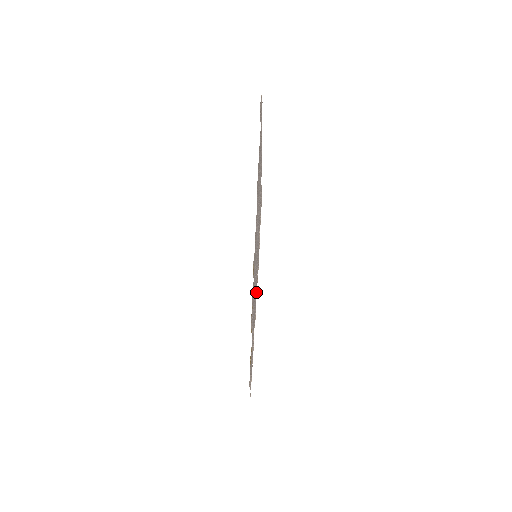
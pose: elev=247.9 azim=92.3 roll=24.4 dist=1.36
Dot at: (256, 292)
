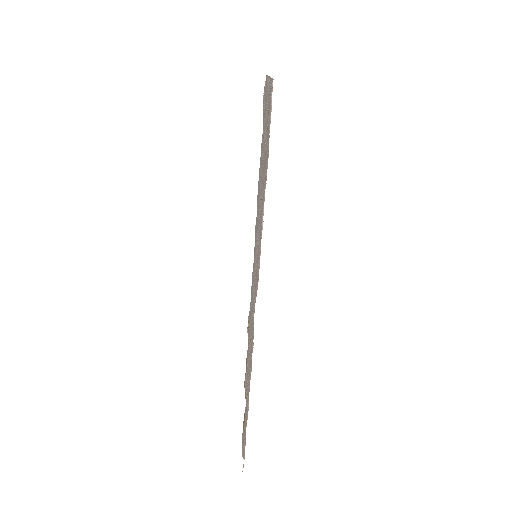
Dot at: (262, 216)
